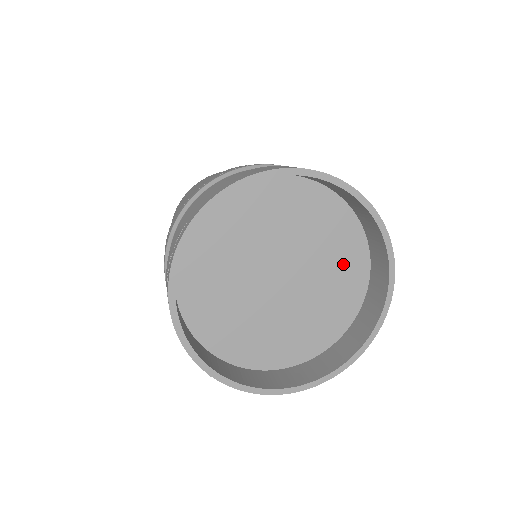
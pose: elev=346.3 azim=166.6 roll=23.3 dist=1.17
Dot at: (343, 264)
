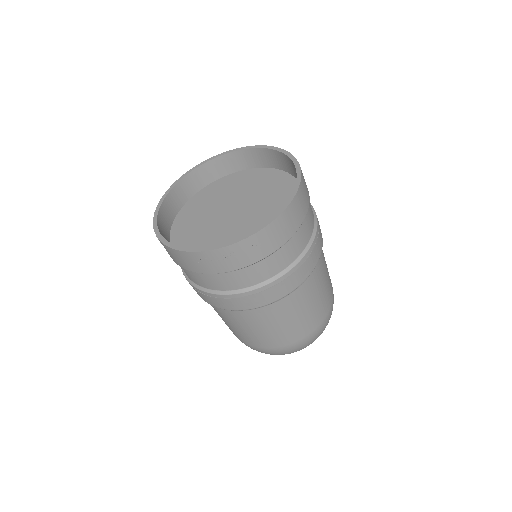
Dot at: (281, 206)
